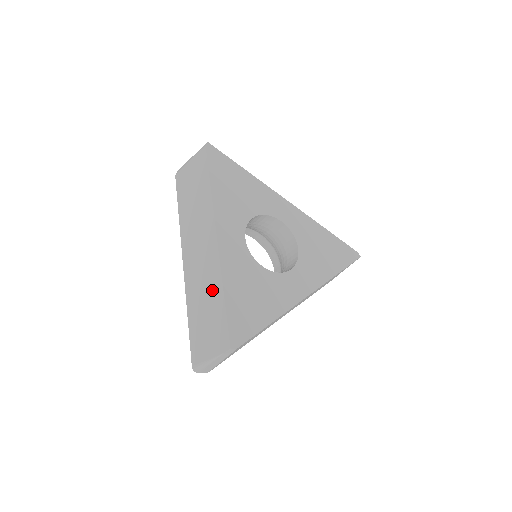
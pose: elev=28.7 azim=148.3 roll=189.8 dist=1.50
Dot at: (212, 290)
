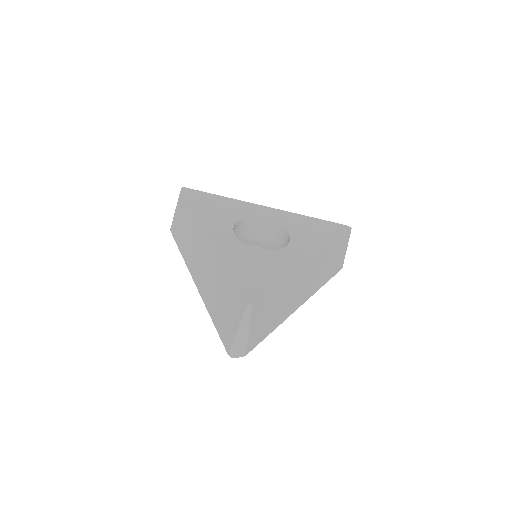
Dot at: (219, 278)
